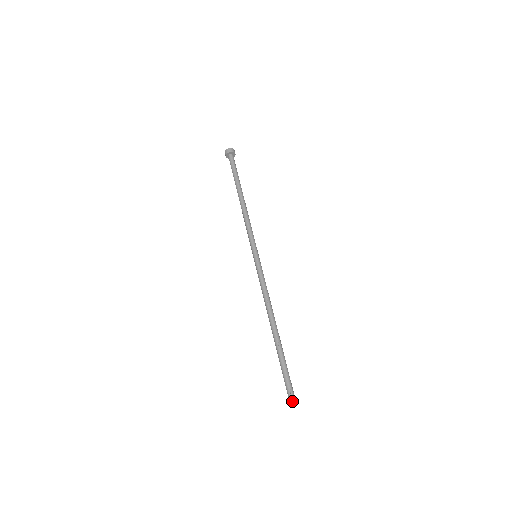
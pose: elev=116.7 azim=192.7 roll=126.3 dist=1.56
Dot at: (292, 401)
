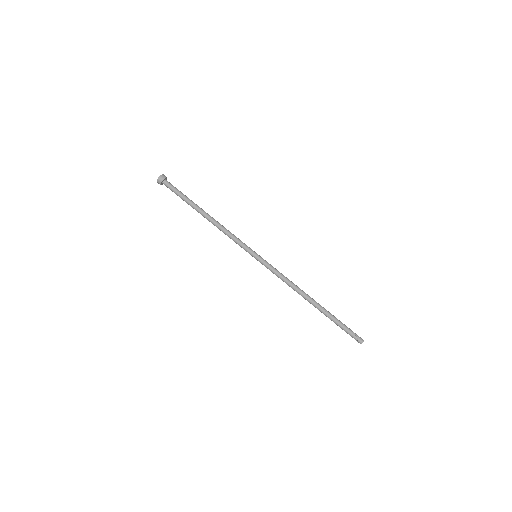
Dot at: (360, 339)
